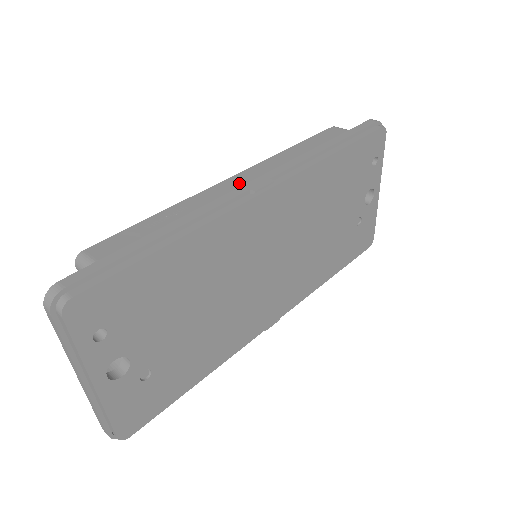
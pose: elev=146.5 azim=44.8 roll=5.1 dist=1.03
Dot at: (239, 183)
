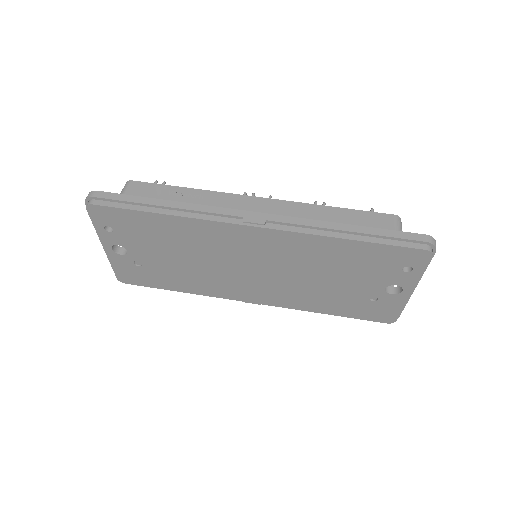
Dot at: (252, 206)
